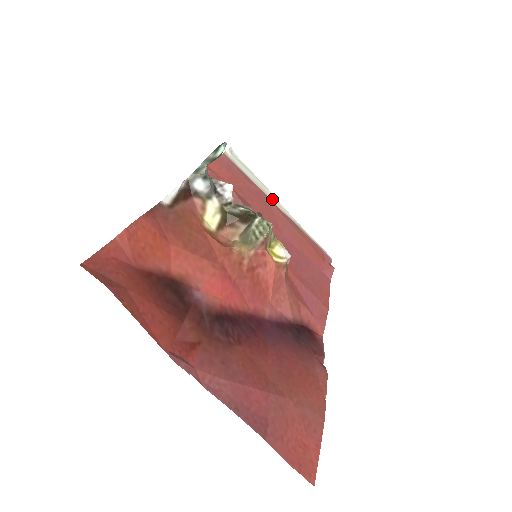
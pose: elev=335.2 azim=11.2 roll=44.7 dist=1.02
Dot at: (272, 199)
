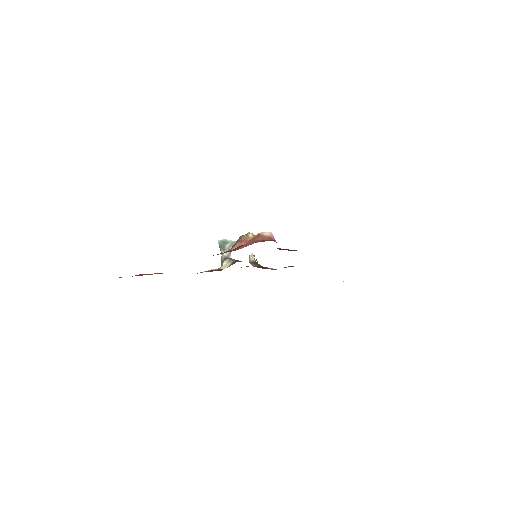
Dot at: occluded
